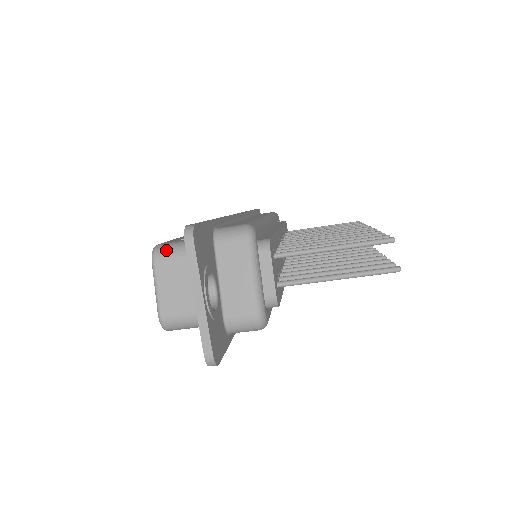
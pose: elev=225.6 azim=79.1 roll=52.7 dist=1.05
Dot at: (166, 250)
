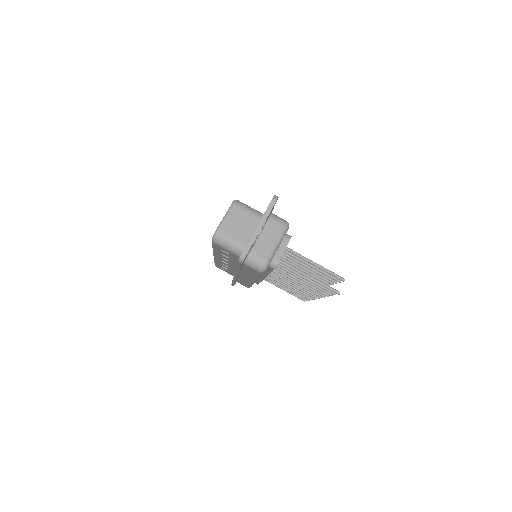
Dot at: (242, 204)
